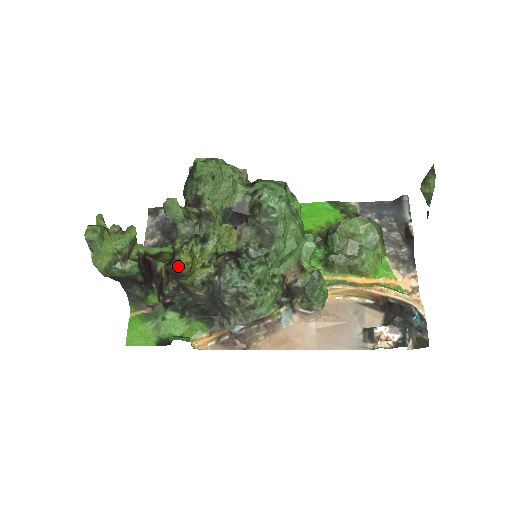
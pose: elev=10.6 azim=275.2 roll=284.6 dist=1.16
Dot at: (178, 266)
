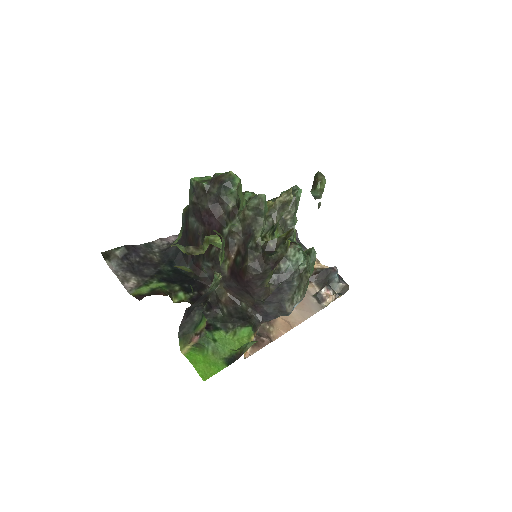
Dot at: (286, 250)
